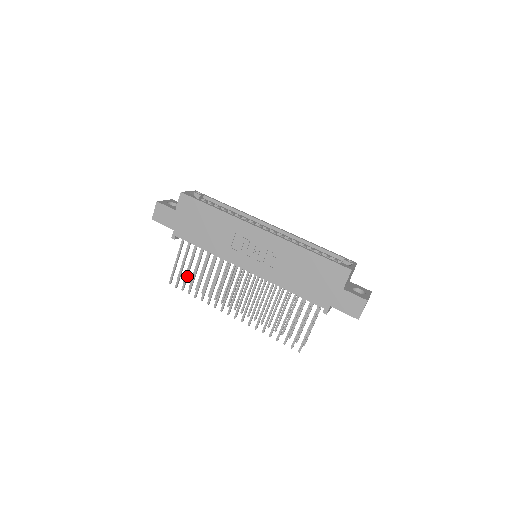
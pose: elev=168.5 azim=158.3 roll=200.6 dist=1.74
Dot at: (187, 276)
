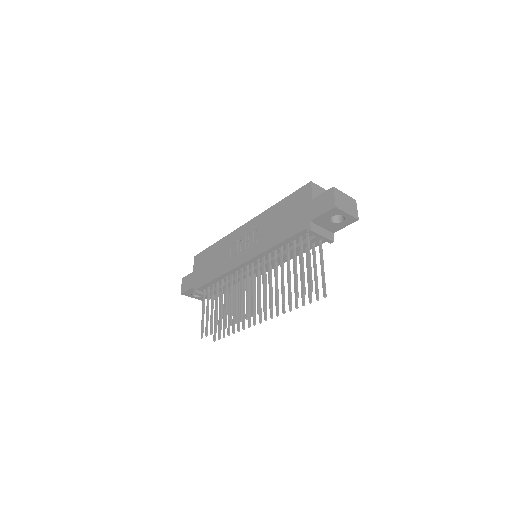
Dot at: (211, 317)
